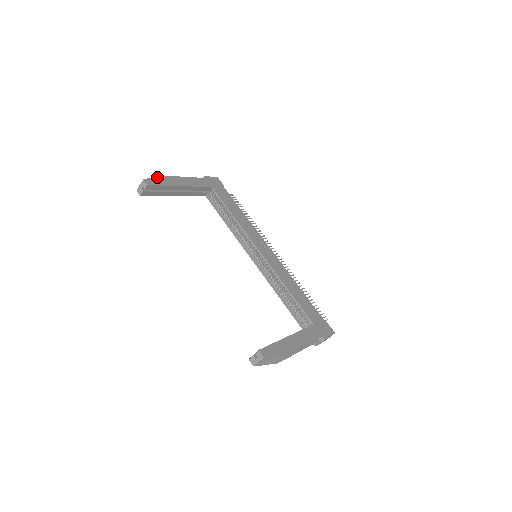
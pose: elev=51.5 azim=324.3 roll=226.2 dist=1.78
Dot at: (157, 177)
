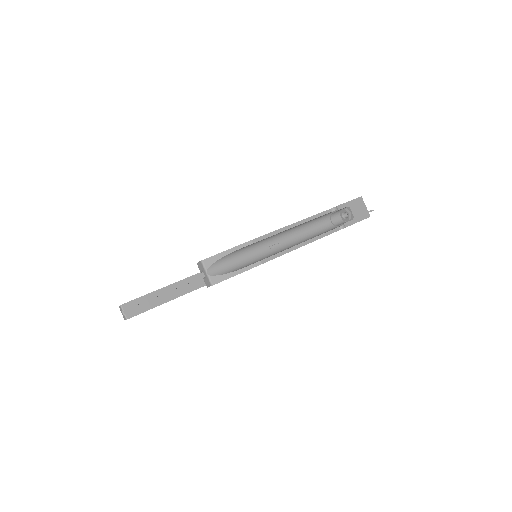
Dot at: occluded
